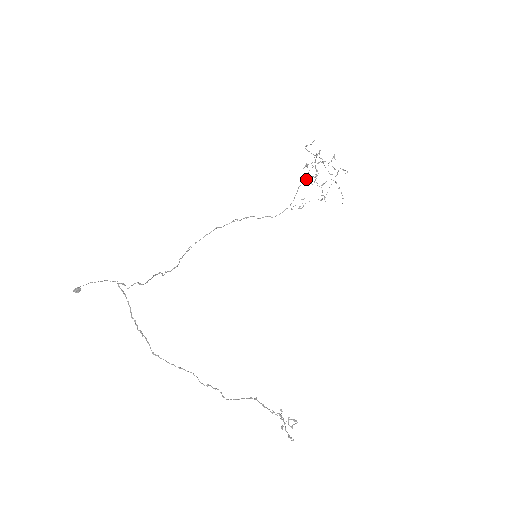
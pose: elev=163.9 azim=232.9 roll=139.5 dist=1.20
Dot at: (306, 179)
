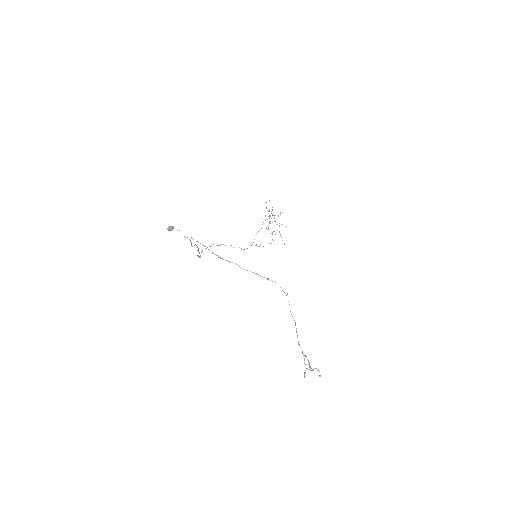
Dot at: occluded
